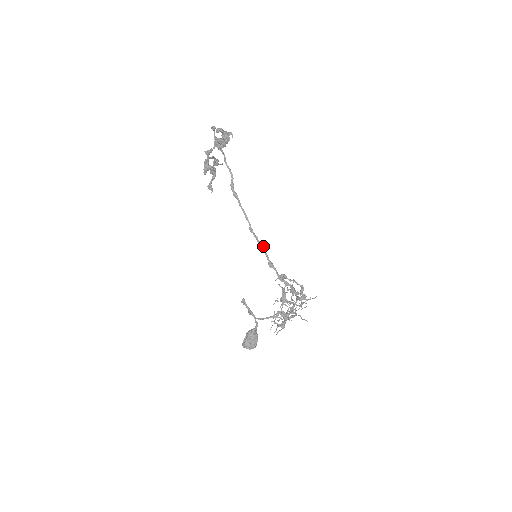
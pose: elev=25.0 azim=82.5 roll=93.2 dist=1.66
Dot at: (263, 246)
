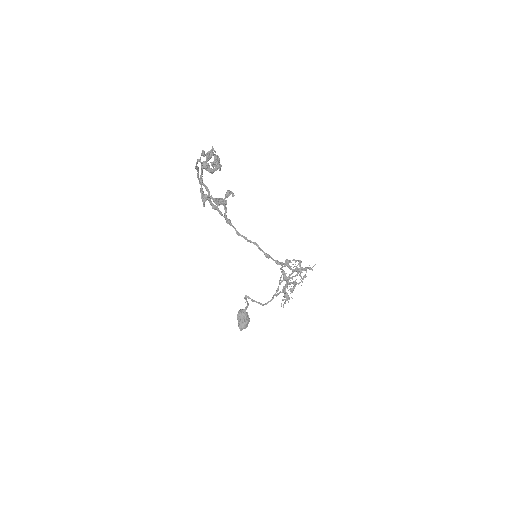
Dot at: (255, 243)
